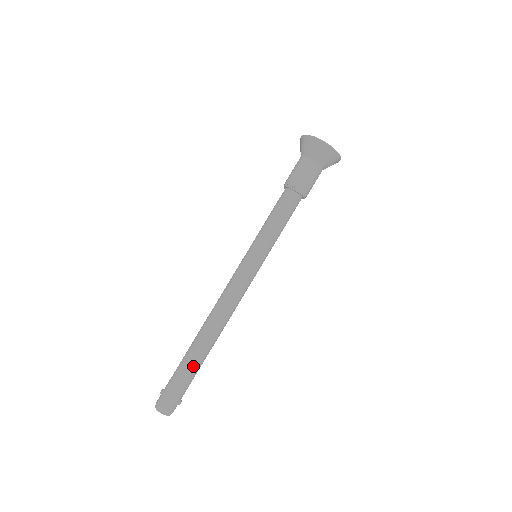
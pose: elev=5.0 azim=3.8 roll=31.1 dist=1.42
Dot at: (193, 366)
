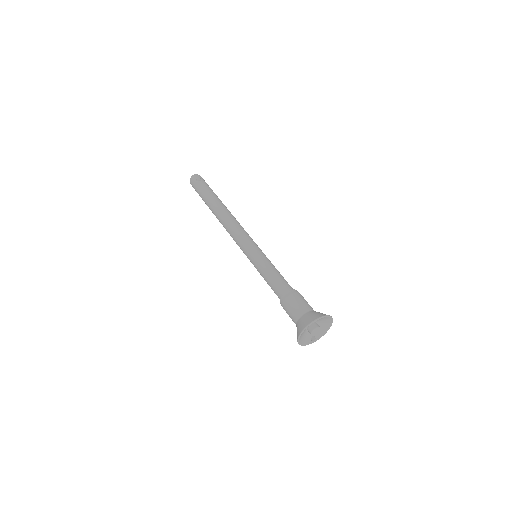
Dot at: (206, 204)
